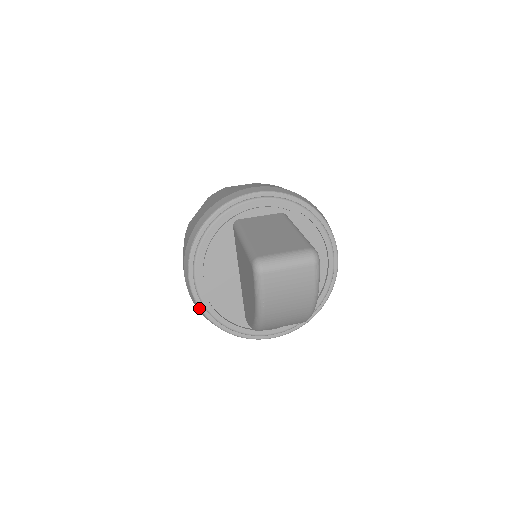
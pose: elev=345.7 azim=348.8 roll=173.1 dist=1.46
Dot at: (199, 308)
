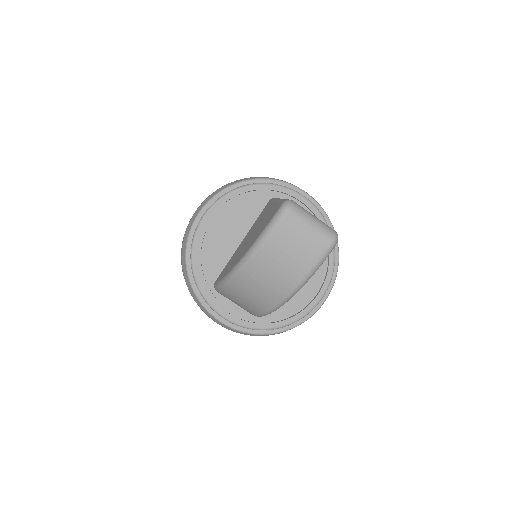
Dot at: (187, 240)
